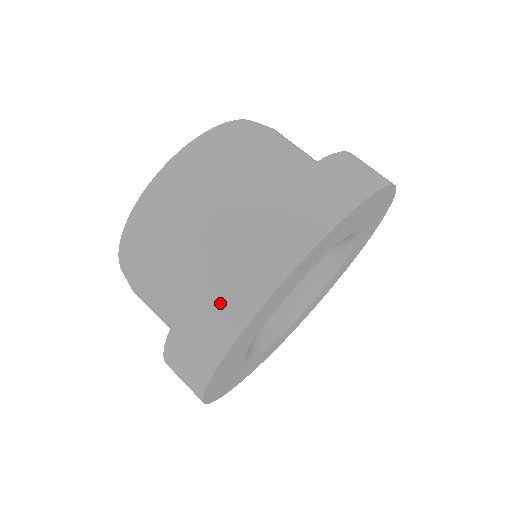
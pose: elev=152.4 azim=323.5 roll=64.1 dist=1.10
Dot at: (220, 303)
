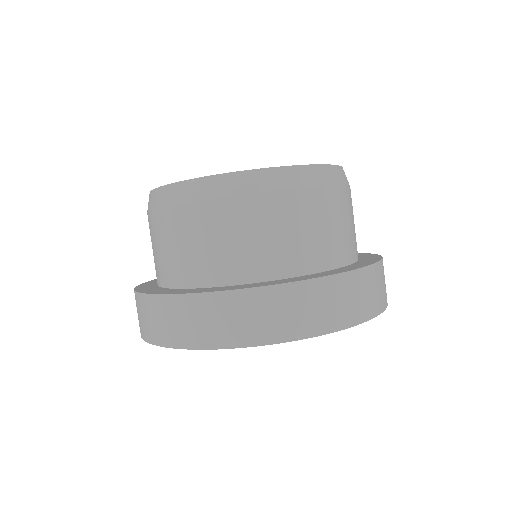
Dot at: (146, 317)
